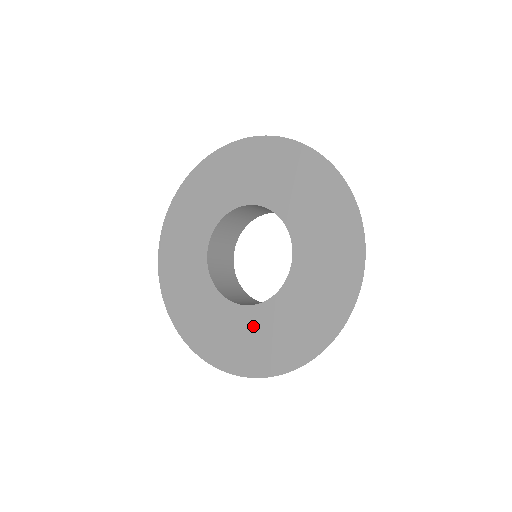
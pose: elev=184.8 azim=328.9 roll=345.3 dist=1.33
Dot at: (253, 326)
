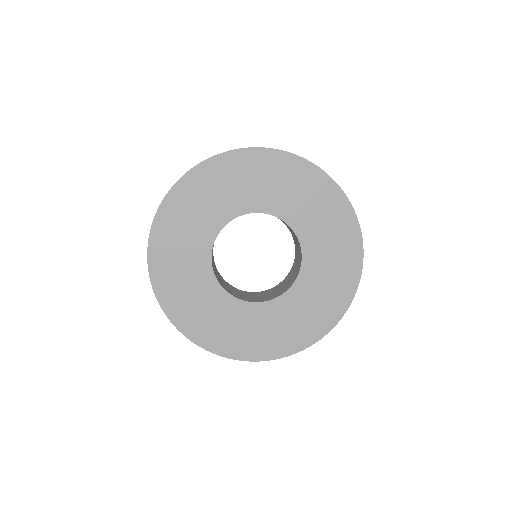
Dot at: (260, 320)
